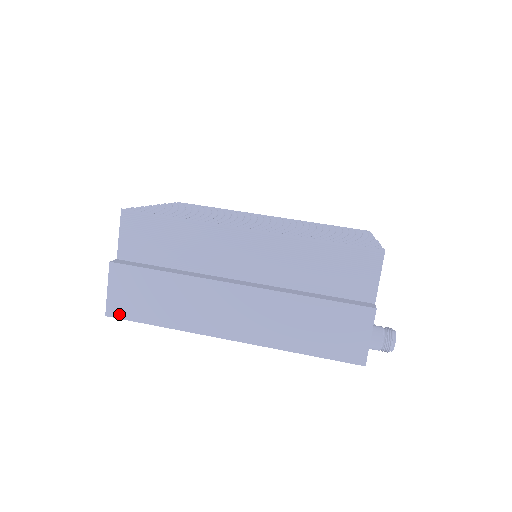
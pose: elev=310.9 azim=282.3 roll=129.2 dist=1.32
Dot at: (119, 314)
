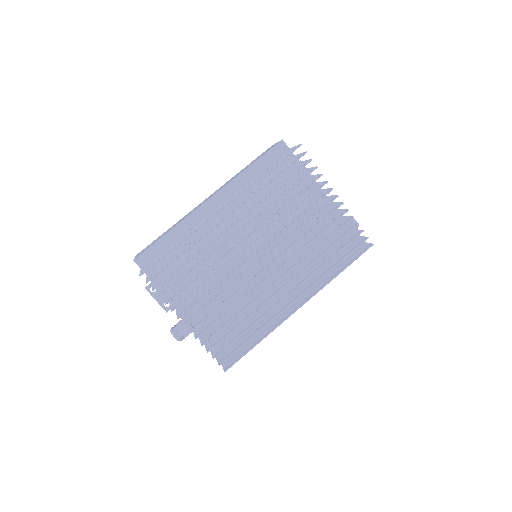
Dot at: occluded
